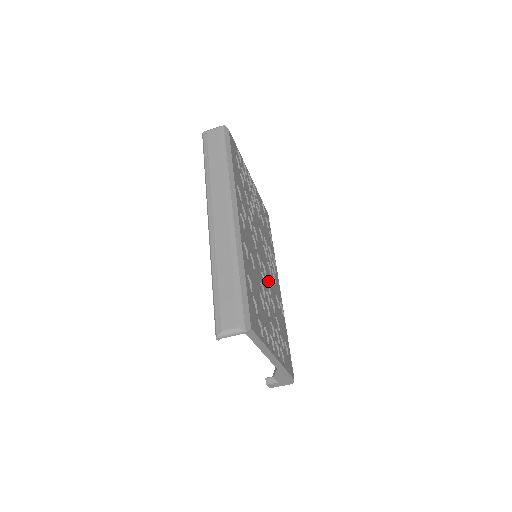
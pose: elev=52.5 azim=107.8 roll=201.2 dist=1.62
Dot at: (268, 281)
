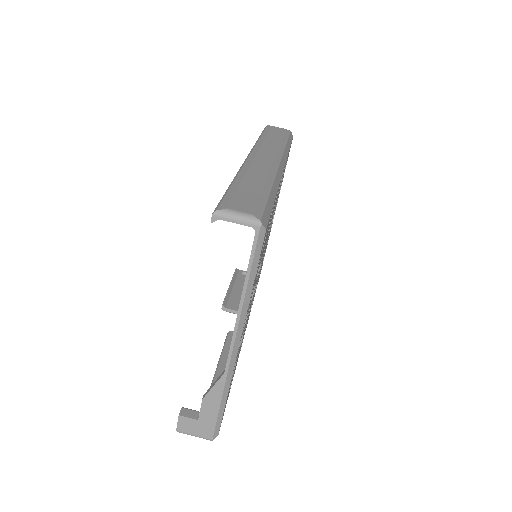
Dot at: (254, 290)
